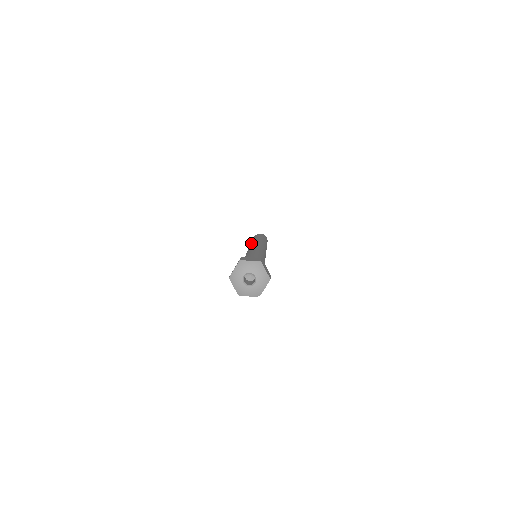
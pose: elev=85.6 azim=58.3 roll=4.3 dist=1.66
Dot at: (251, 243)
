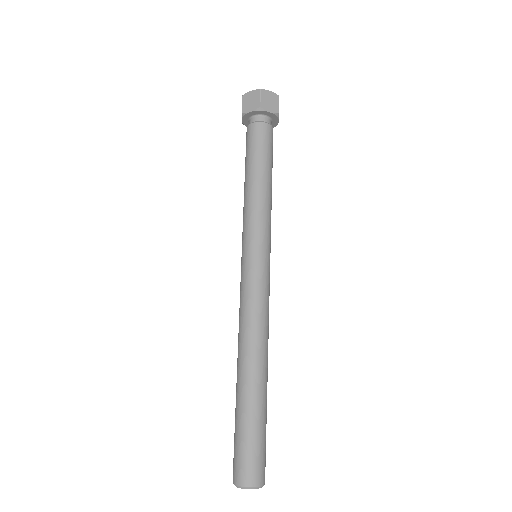
Dot at: (238, 333)
